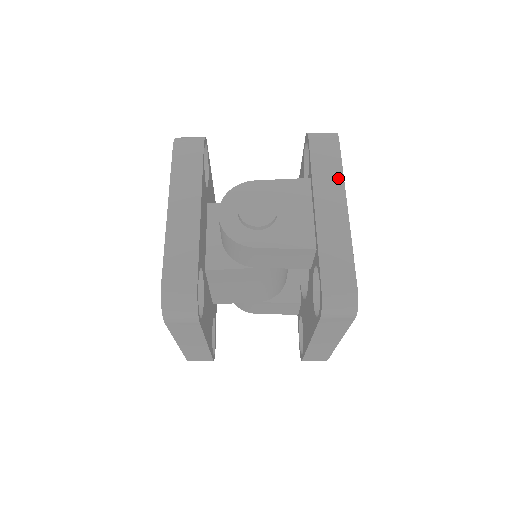
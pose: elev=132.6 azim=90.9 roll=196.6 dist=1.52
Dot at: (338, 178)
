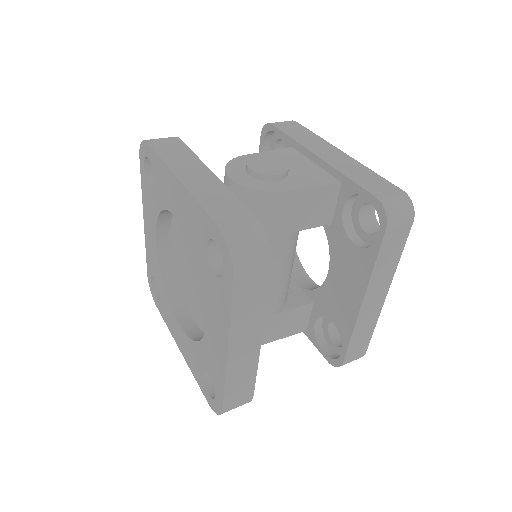
Dot at: (318, 139)
